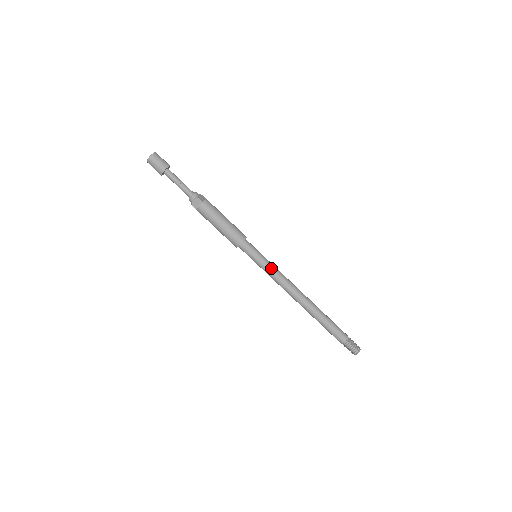
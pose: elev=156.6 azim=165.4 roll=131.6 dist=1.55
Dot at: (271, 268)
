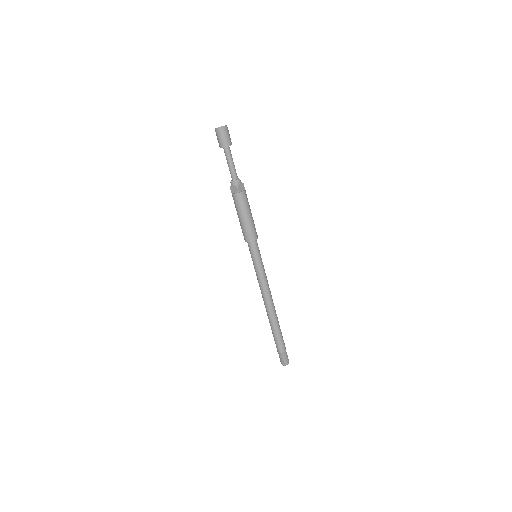
Dot at: (261, 273)
